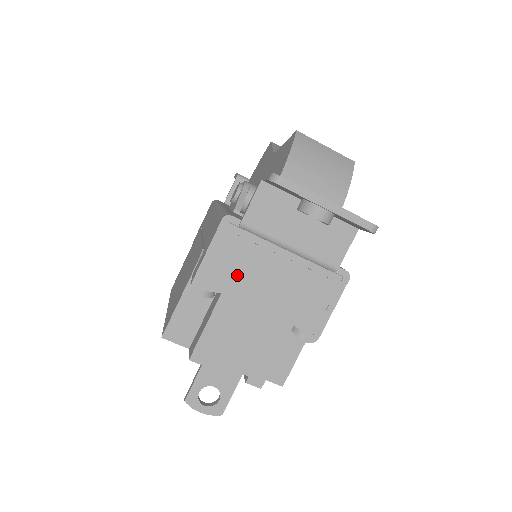
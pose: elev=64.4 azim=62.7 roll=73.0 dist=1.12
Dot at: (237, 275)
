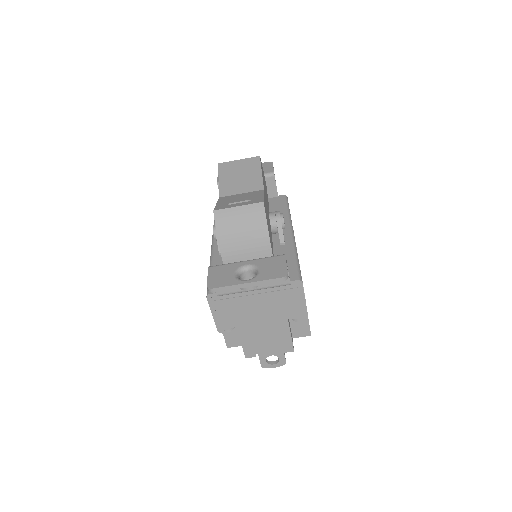
Dot at: (237, 315)
